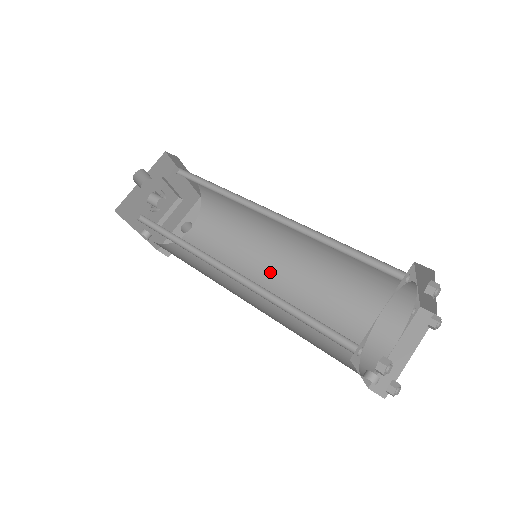
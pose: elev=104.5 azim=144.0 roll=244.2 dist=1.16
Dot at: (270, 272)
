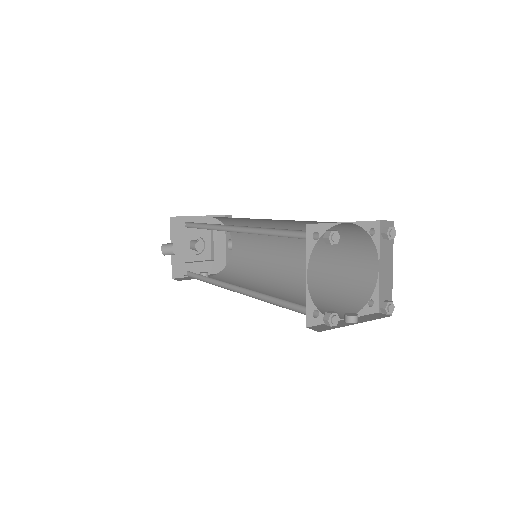
Dot at: (284, 251)
